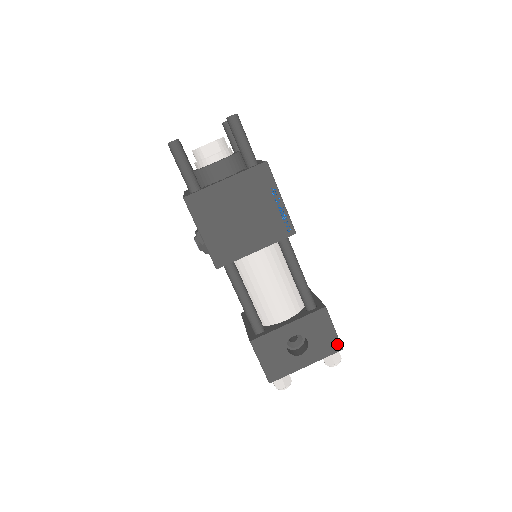
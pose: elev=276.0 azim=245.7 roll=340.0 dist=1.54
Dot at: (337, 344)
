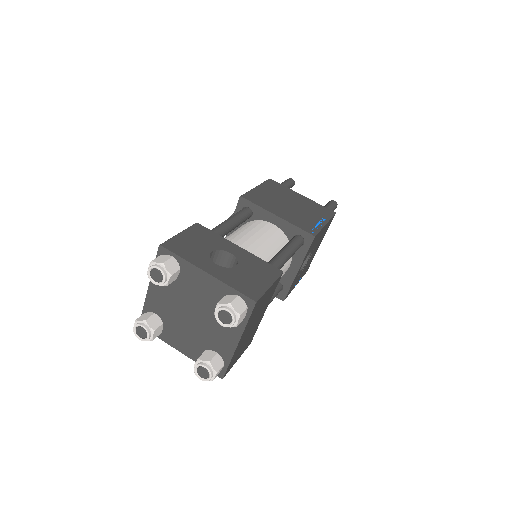
Dot at: (257, 294)
